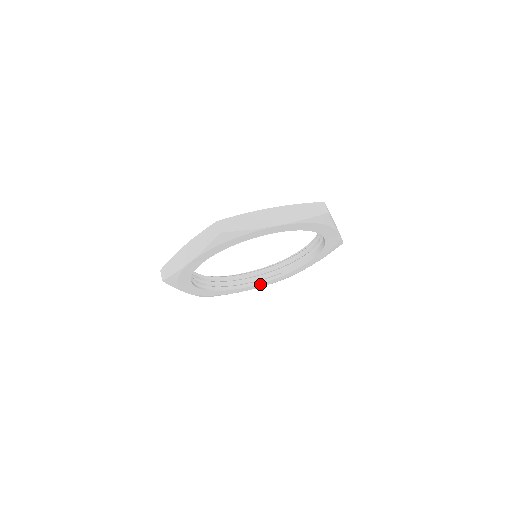
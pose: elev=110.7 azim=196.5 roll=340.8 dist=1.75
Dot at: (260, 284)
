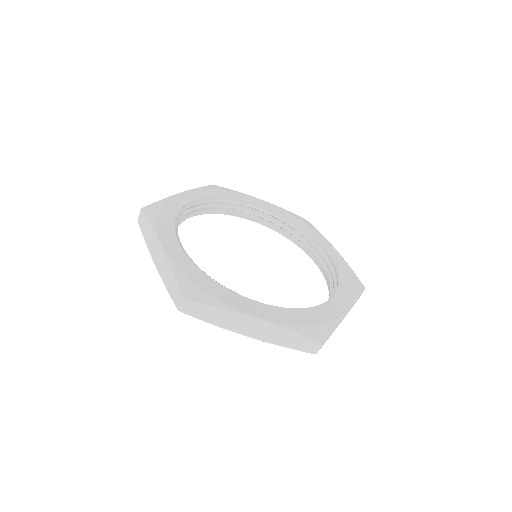
Dot at: occluded
